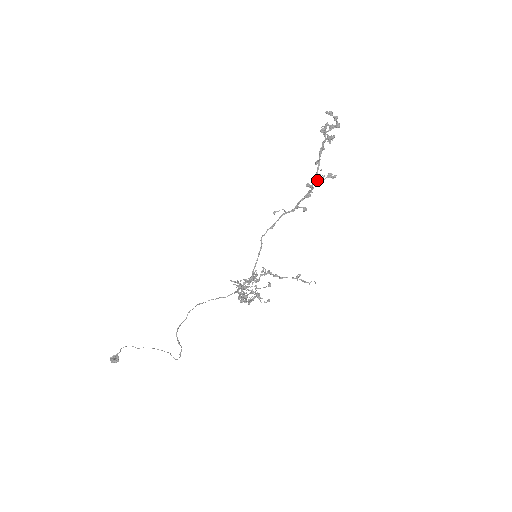
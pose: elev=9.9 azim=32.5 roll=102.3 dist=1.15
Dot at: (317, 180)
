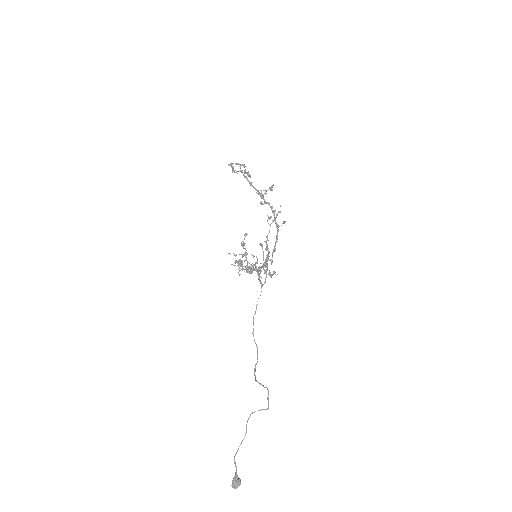
Dot at: (262, 195)
